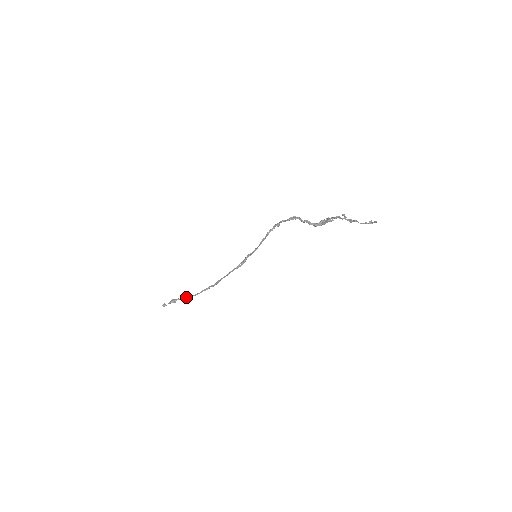
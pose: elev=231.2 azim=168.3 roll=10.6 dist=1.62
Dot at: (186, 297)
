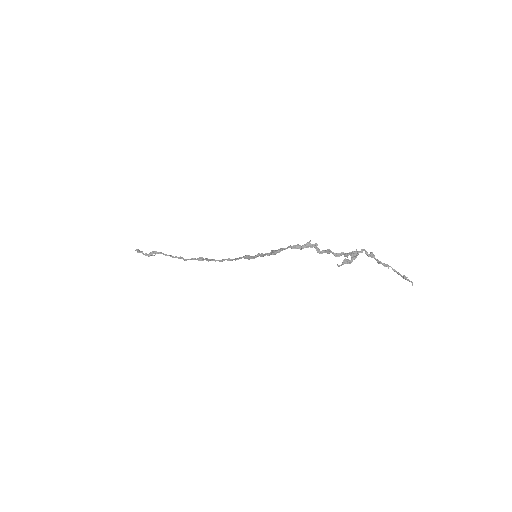
Dot at: (166, 255)
